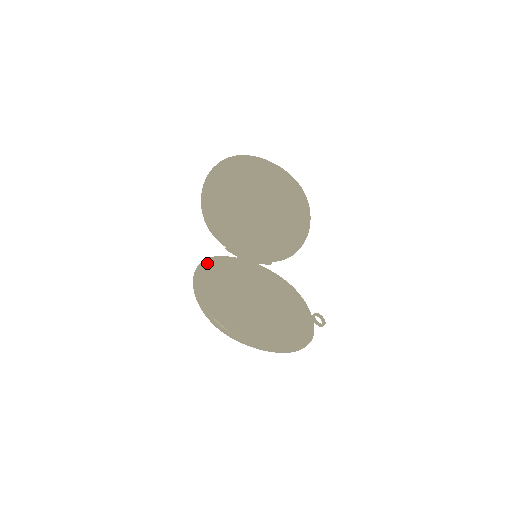
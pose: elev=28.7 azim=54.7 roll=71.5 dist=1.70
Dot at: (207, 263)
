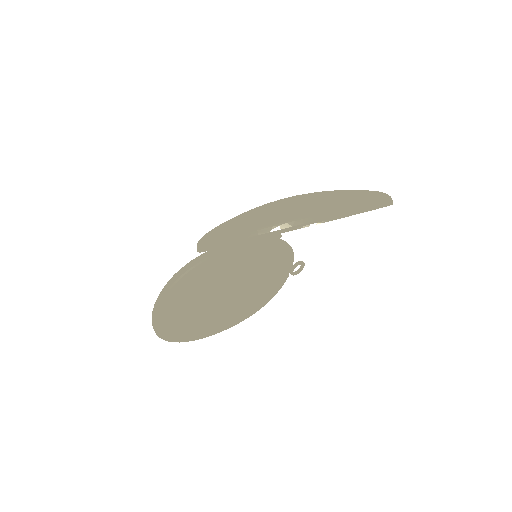
Dot at: (181, 282)
